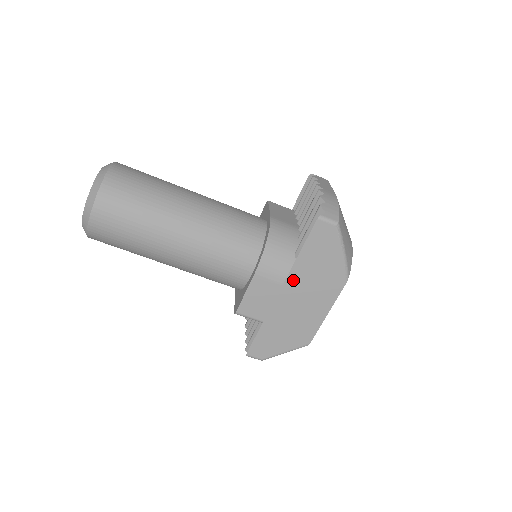
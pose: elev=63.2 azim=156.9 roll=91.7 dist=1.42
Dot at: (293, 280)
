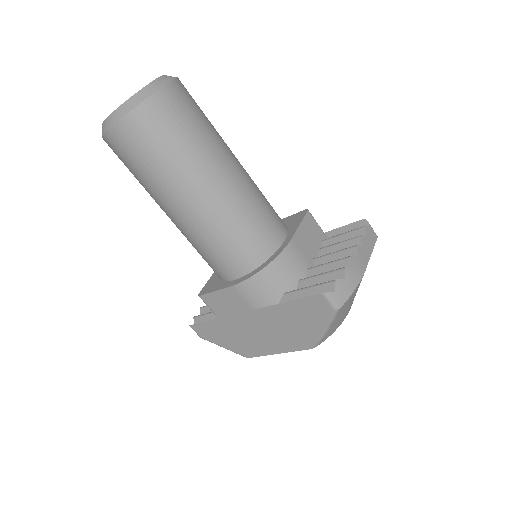
Dot at: (265, 314)
